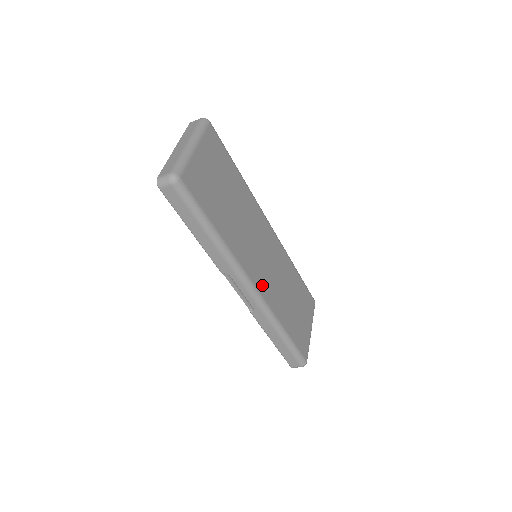
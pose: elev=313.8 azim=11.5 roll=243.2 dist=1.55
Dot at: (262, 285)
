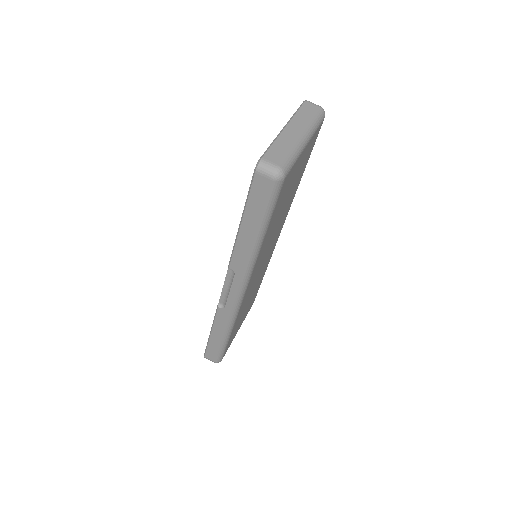
Dot at: occluded
